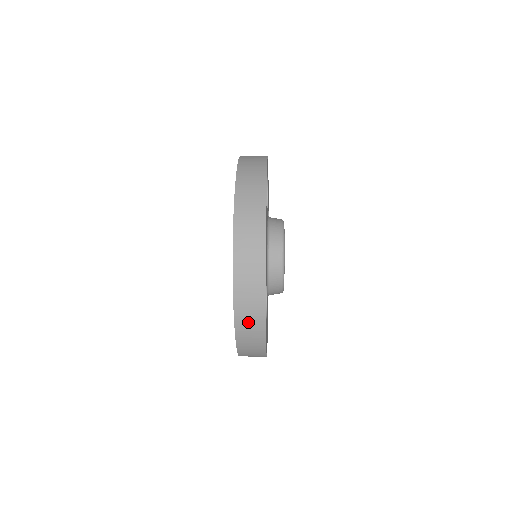
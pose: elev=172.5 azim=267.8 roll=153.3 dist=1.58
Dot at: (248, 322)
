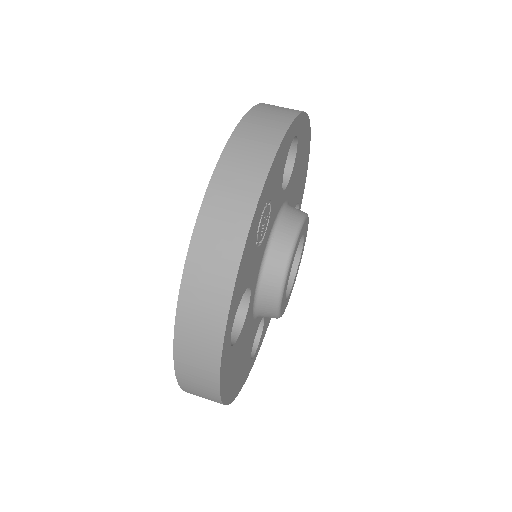
Dot at: occluded
